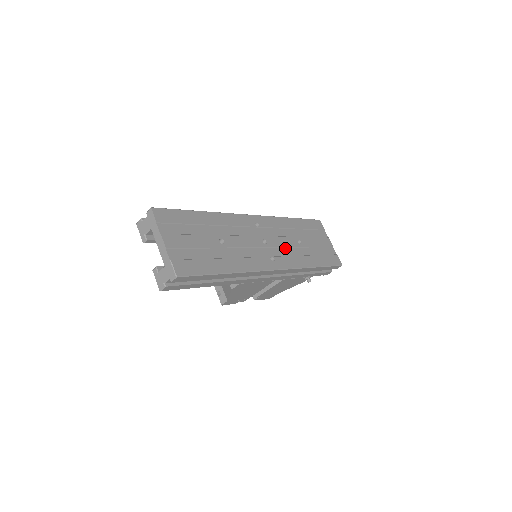
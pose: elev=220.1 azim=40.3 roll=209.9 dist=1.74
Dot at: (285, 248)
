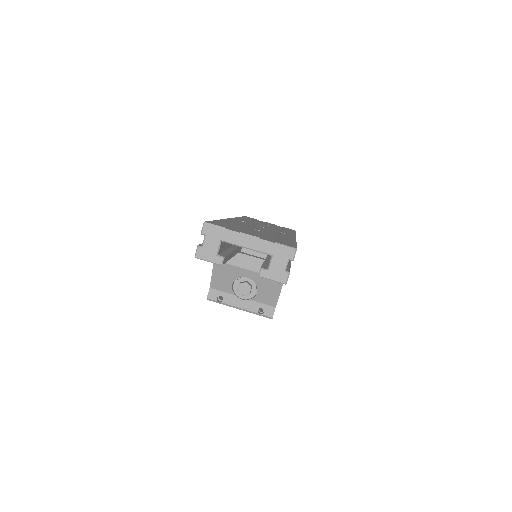
Dot at: occluded
